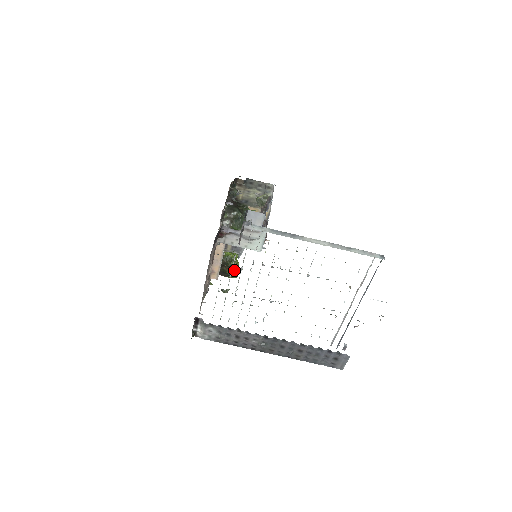
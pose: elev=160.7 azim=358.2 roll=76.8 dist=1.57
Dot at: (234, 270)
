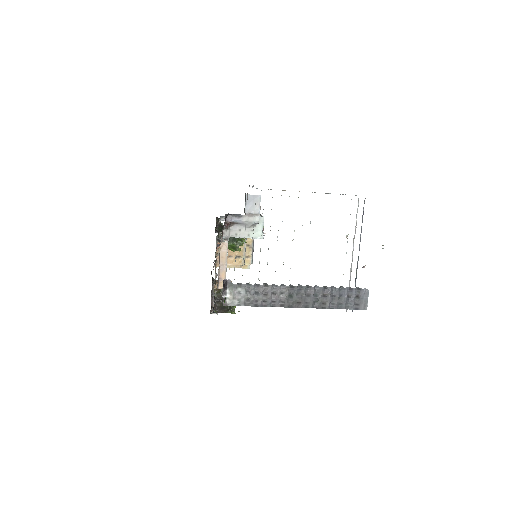
Dot at: occluded
